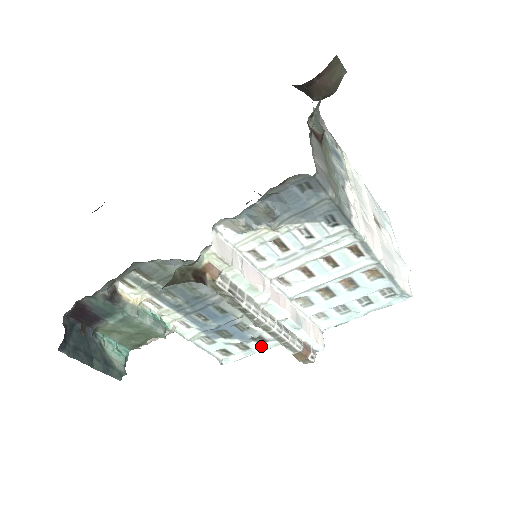
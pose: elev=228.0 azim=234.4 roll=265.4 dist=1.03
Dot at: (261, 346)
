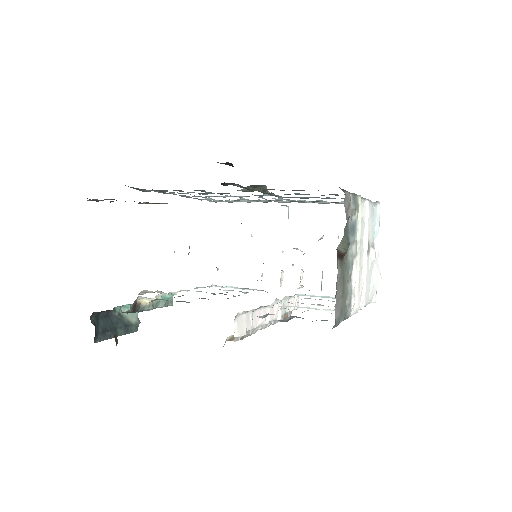
Dot at: (246, 288)
